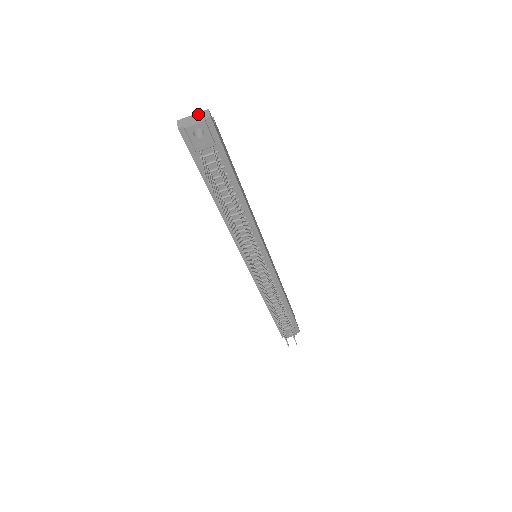
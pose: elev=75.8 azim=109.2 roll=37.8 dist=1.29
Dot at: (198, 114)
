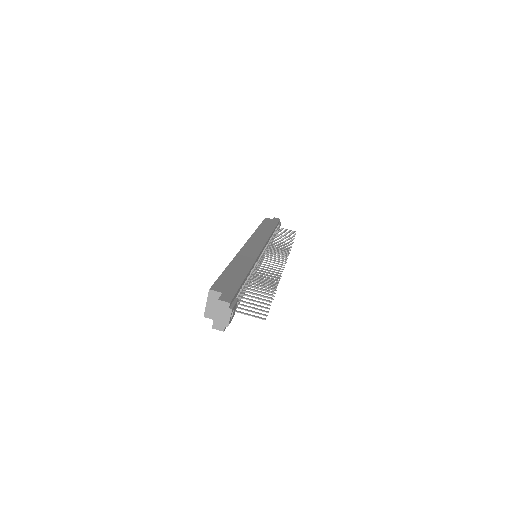
Dot at: (218, 310)
